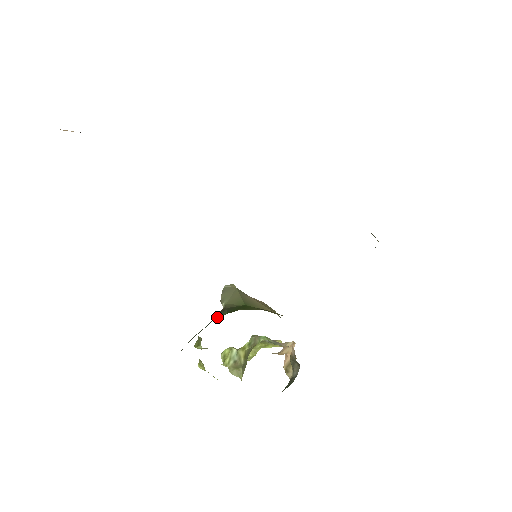
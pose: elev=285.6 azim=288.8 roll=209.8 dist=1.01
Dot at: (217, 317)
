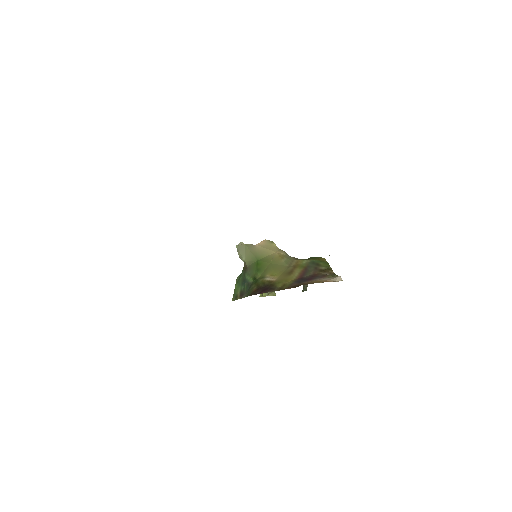
Dot at: (246, 280)
